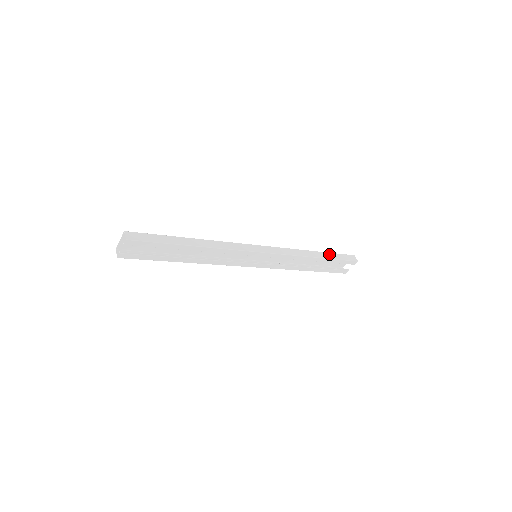
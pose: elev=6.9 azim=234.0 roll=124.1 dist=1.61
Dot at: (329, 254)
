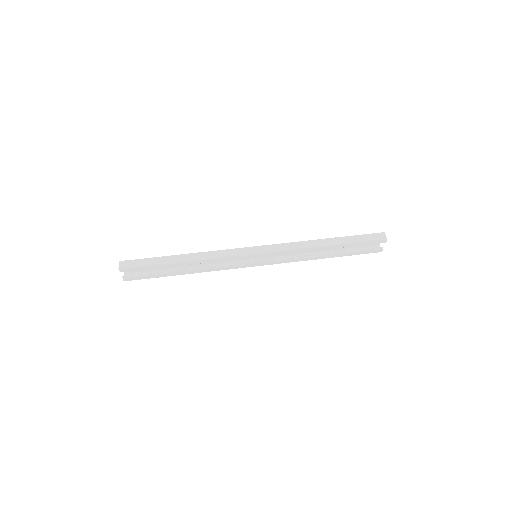
Dot at: (345, 238)
